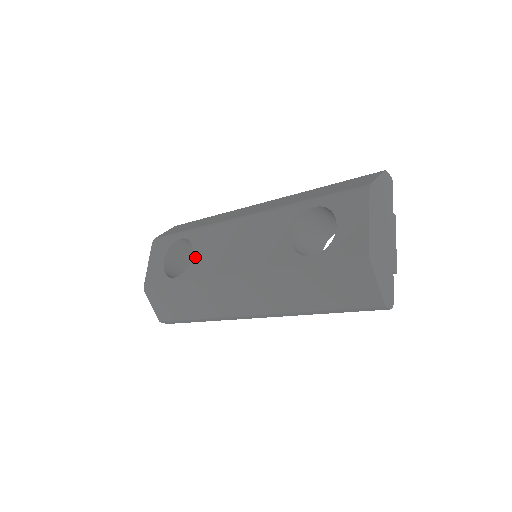
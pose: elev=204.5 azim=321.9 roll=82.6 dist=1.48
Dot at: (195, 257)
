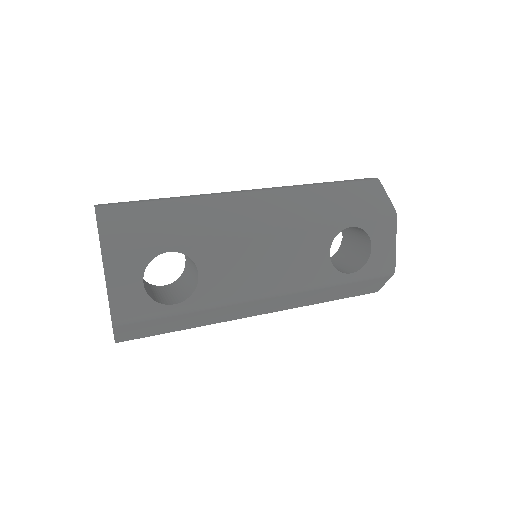
Dot at: (205, 277)
